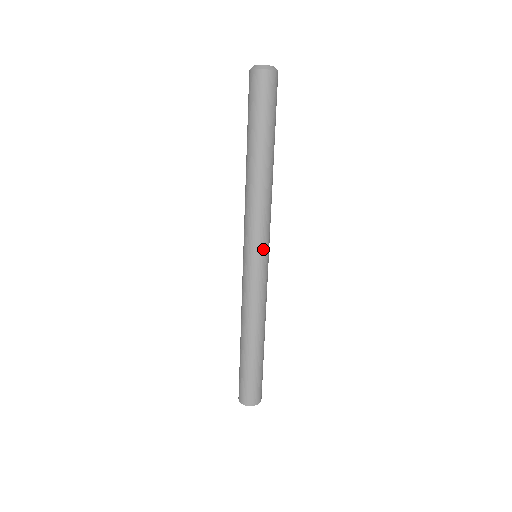
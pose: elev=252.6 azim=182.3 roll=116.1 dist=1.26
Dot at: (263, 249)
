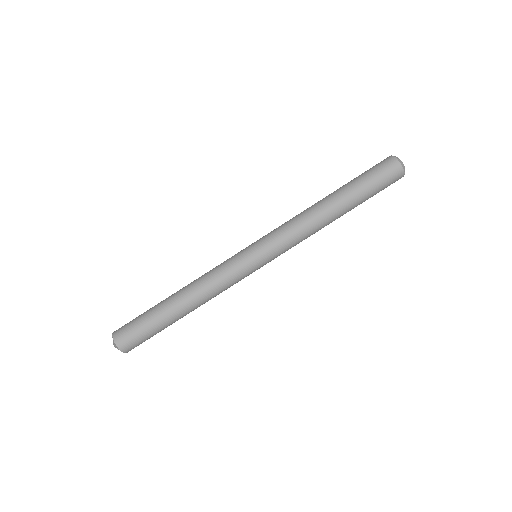
Dot at: (271, 260)
